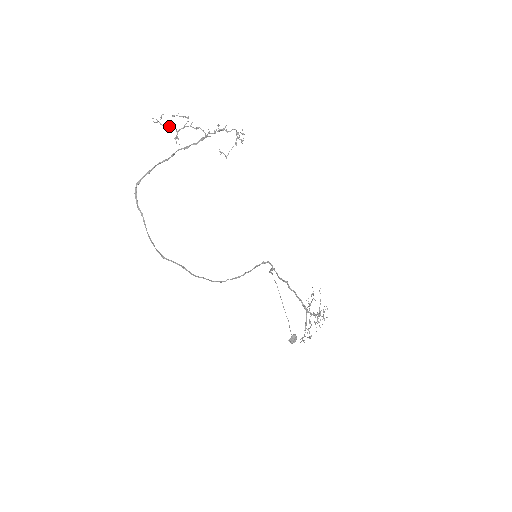
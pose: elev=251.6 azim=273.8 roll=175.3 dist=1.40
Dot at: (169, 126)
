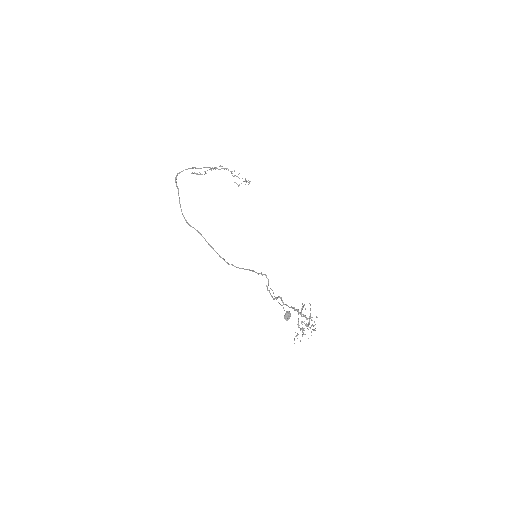
Dot at: (200, 174)
